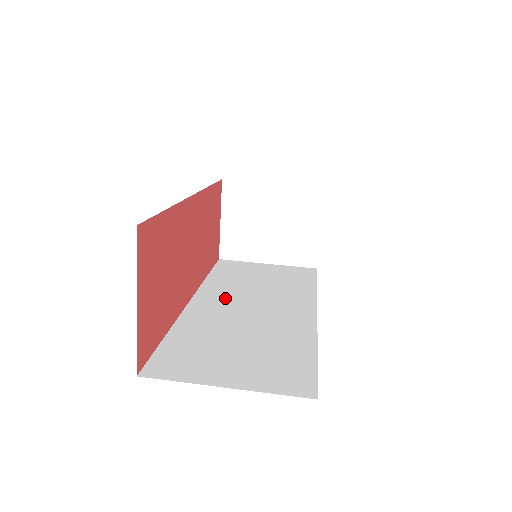
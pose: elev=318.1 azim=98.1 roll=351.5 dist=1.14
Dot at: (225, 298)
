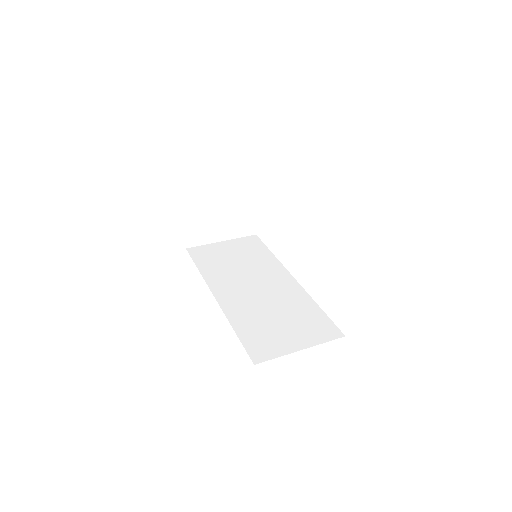
Dot at: (232, 286)
